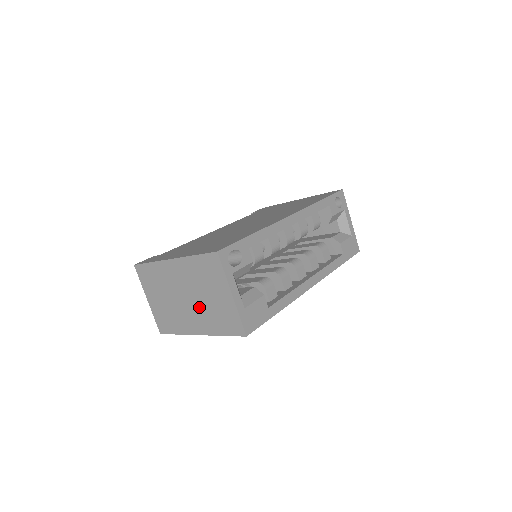
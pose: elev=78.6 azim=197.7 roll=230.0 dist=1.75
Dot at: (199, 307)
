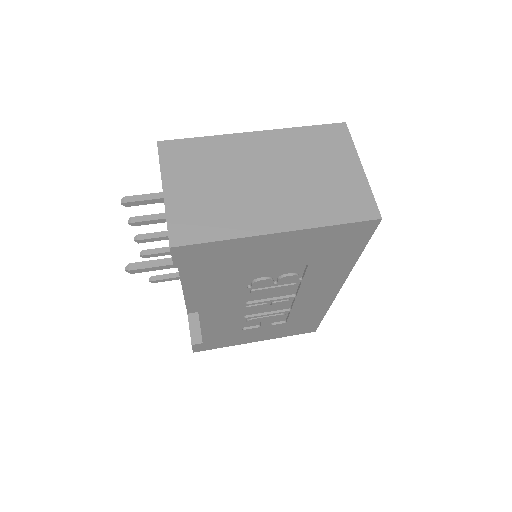
Dot at: (293, 189)
